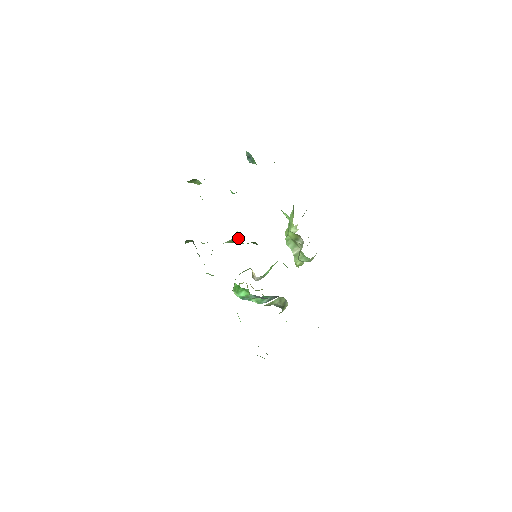
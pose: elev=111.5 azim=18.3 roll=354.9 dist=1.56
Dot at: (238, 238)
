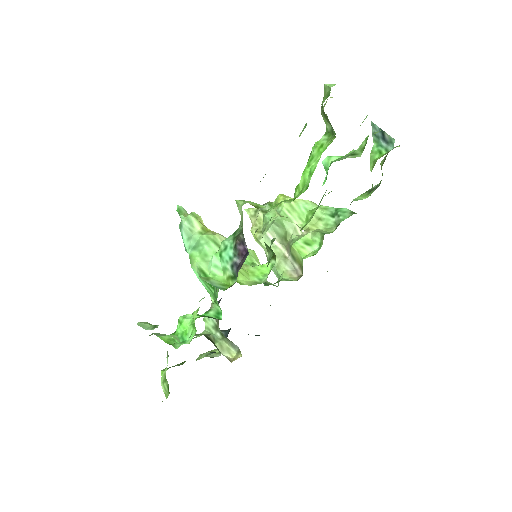
Dot at: (265, 217)
